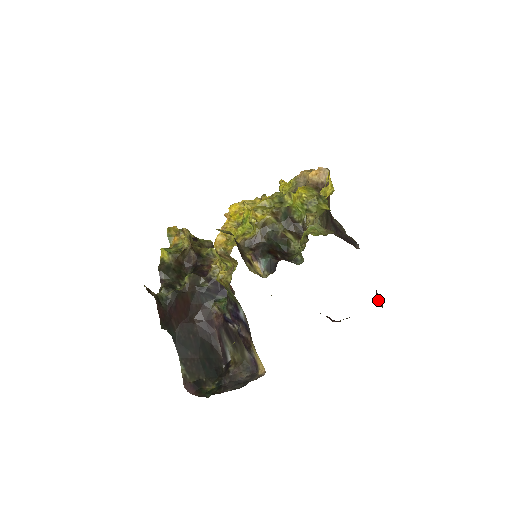
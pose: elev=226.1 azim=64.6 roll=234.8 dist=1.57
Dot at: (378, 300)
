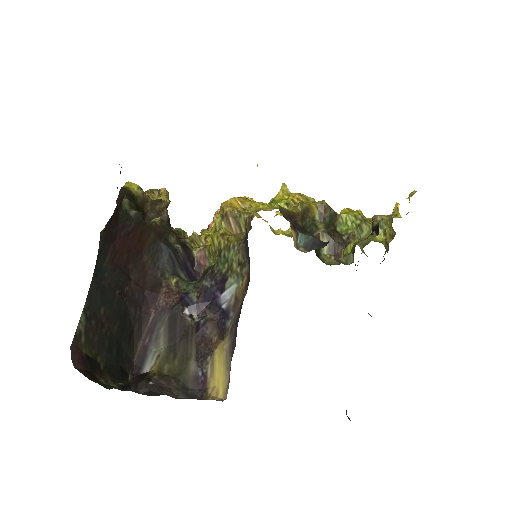
Dot at: occluded
